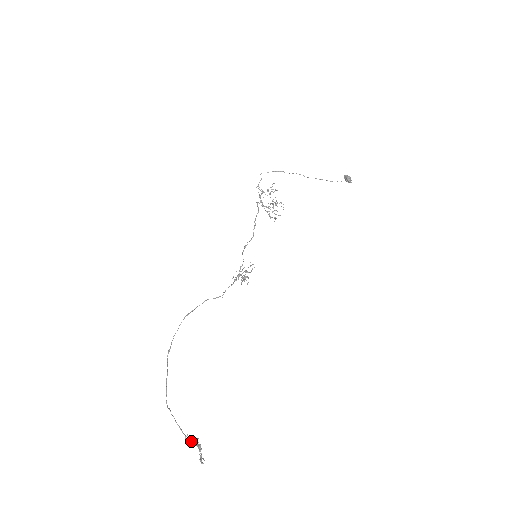
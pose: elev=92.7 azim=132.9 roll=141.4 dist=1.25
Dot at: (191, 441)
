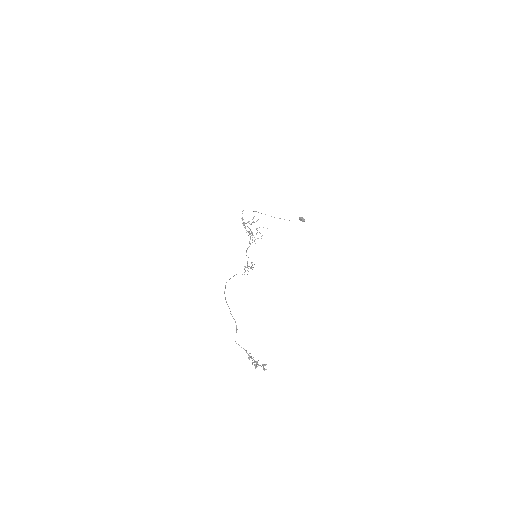
Dot at: (252, 358)
